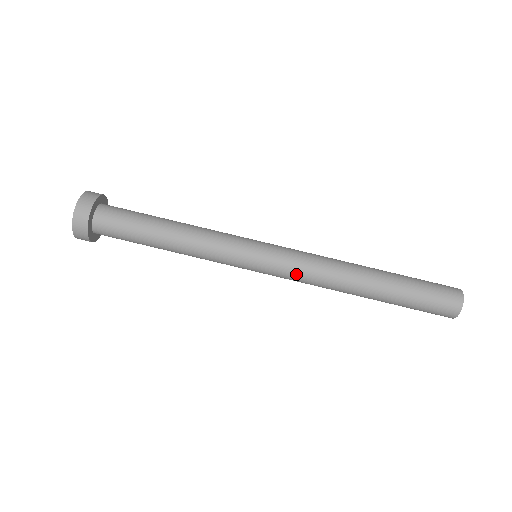
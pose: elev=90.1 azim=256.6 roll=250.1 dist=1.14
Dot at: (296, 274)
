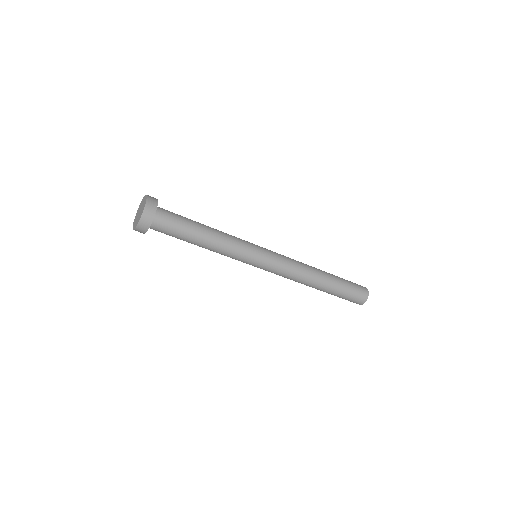
Dot at: occluded
